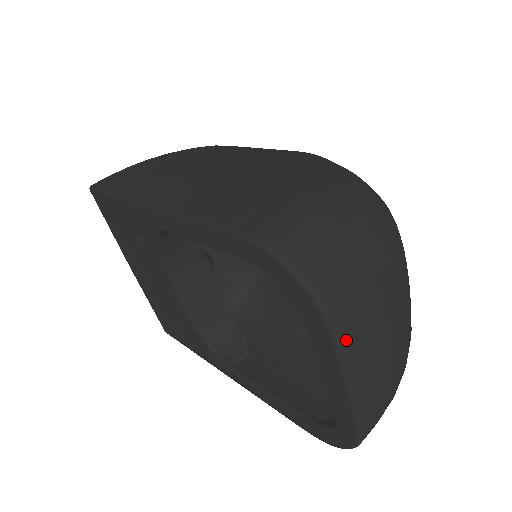
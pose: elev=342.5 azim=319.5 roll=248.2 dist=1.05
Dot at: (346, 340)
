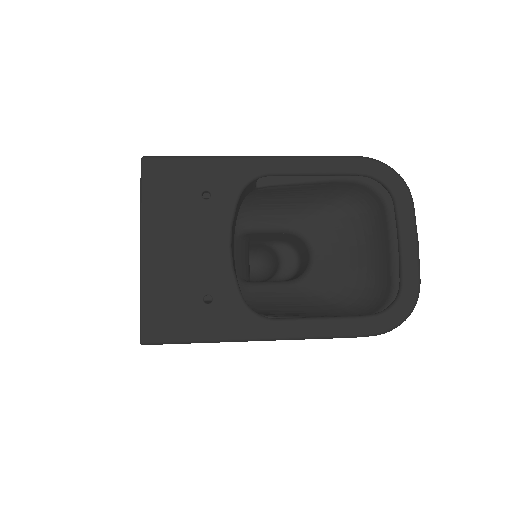
Dot at: occluded
